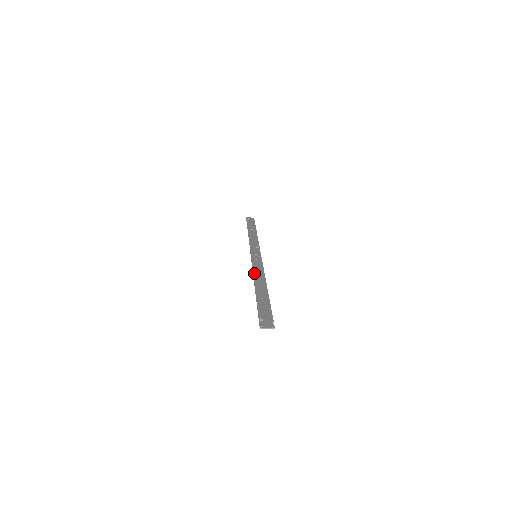
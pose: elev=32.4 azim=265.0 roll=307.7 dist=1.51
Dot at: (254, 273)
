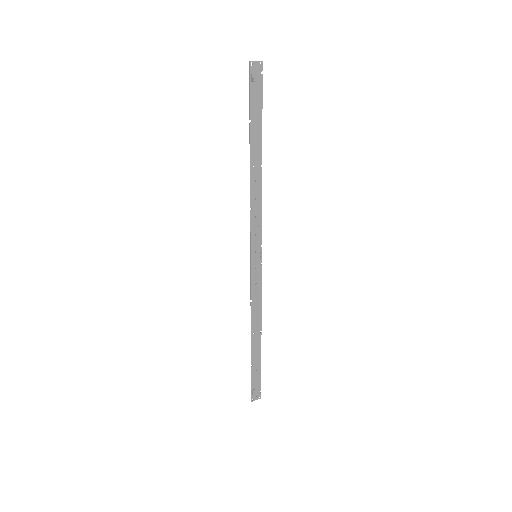
Dot at: (252, 309)
